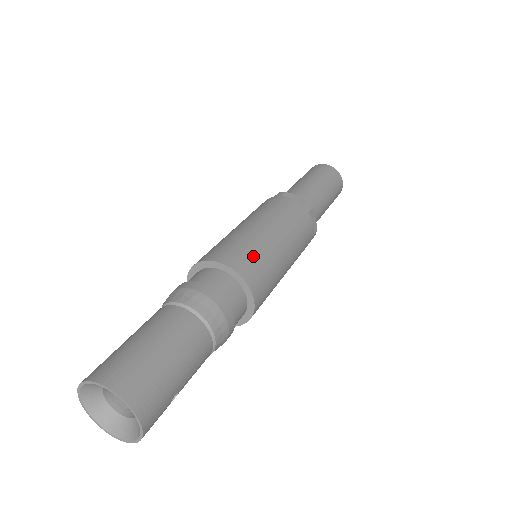
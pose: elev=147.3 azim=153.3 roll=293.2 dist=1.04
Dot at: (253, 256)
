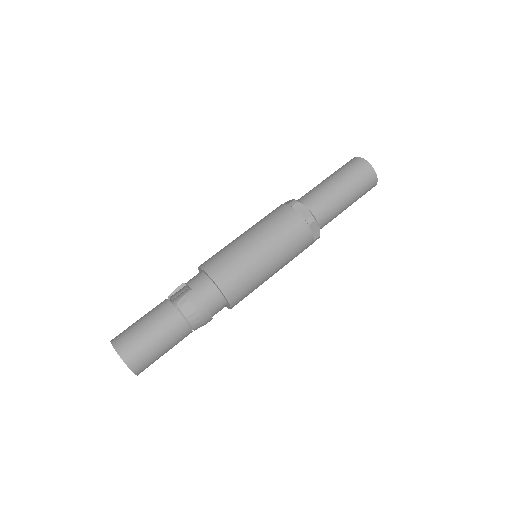
Dot at: (248, 292)
